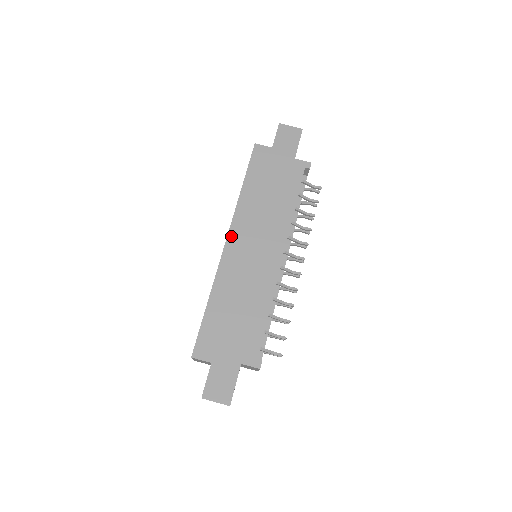
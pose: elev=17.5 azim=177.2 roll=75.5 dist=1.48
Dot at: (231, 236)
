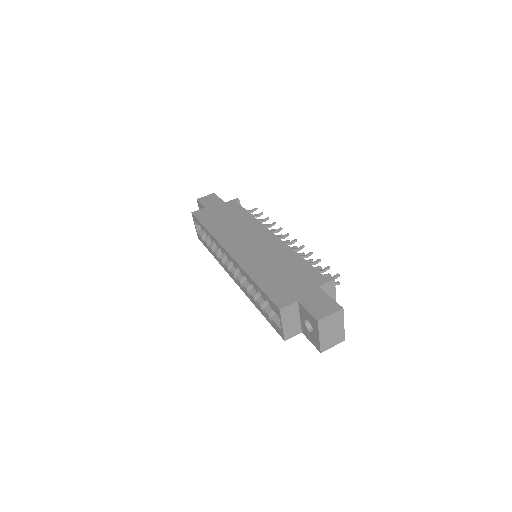
Dot at: (228, 248)
